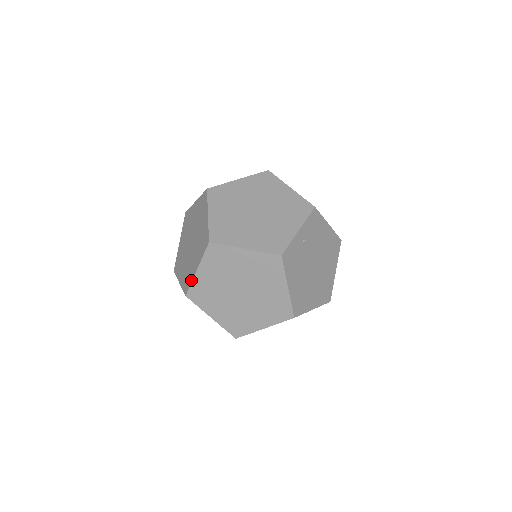
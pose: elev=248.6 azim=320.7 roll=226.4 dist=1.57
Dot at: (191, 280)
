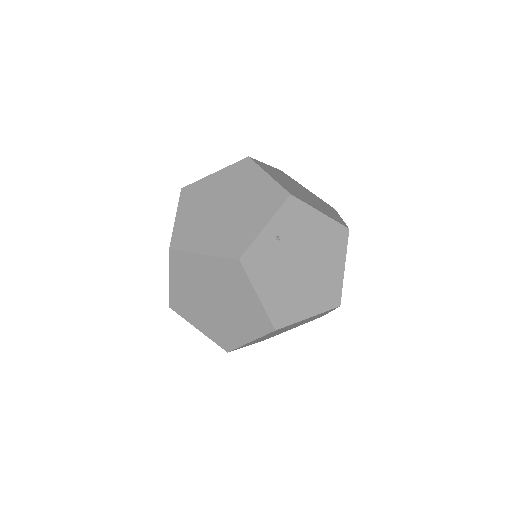
Dot at: (169, 290)
